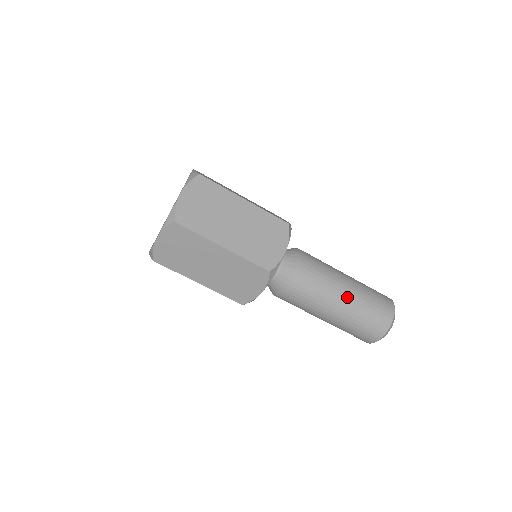
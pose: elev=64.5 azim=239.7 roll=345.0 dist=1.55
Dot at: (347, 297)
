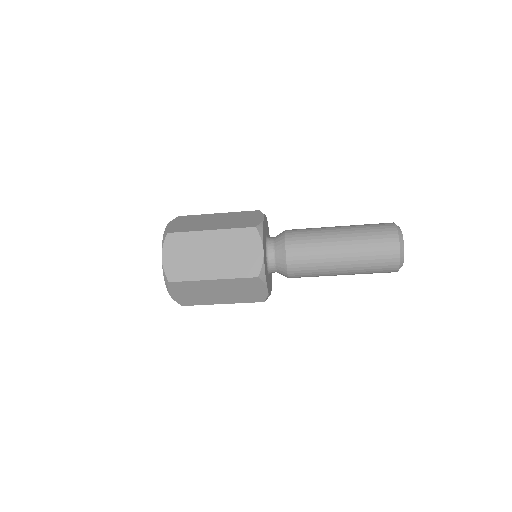
Dot at: (344, 273)
